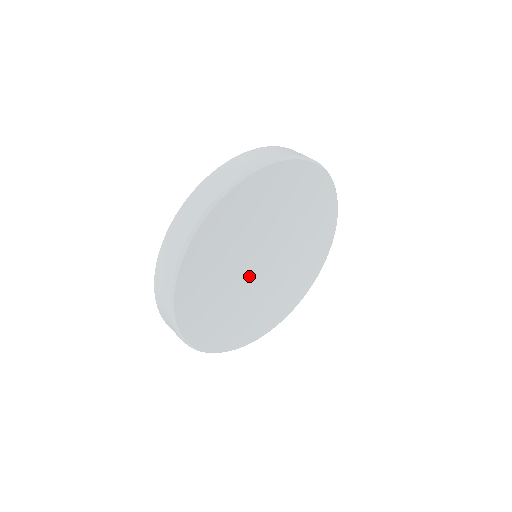
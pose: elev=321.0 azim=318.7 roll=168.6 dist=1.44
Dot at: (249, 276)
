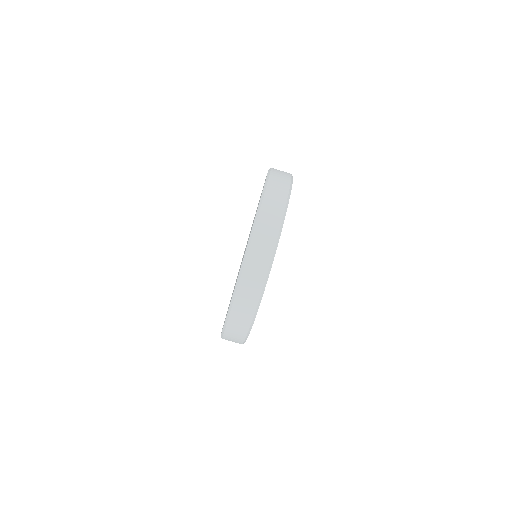
Dot at: occluded
